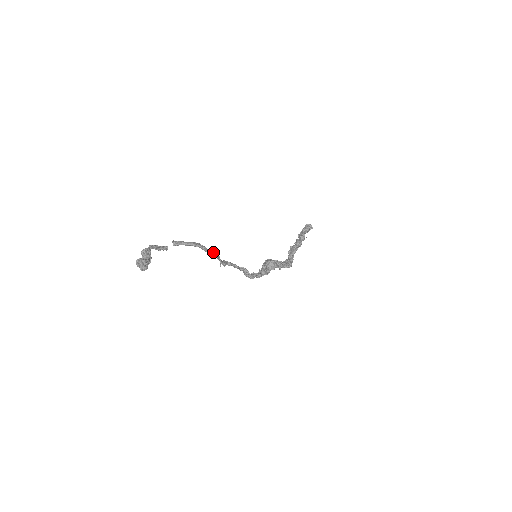
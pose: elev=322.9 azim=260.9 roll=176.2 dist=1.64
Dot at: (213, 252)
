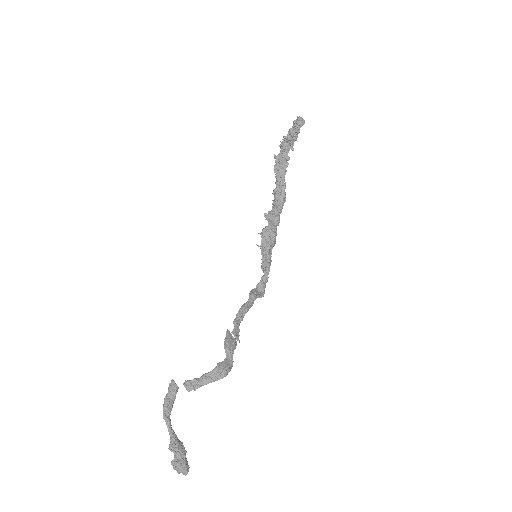
Dot at: (231, 354)
